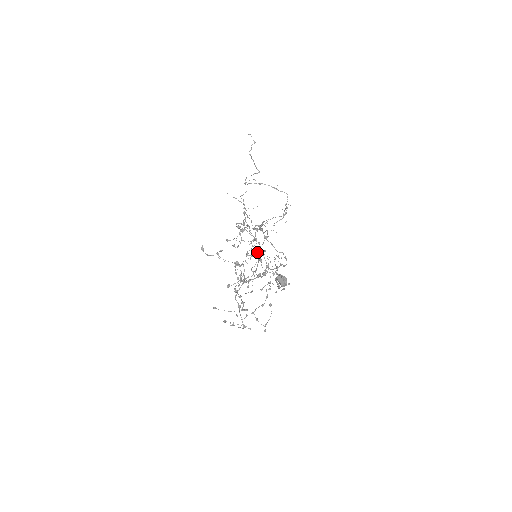
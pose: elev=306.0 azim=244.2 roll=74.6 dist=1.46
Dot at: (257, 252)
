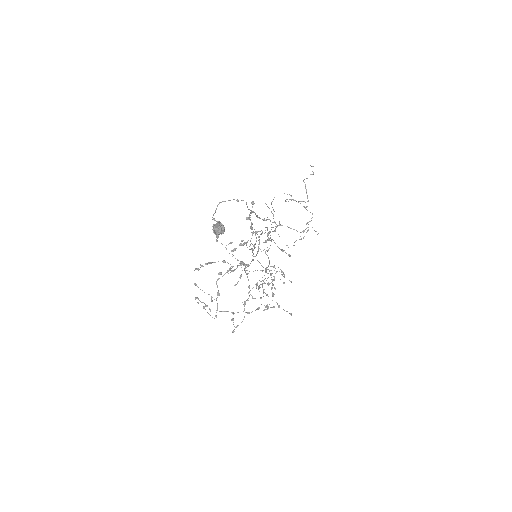
Dot at: occluded
